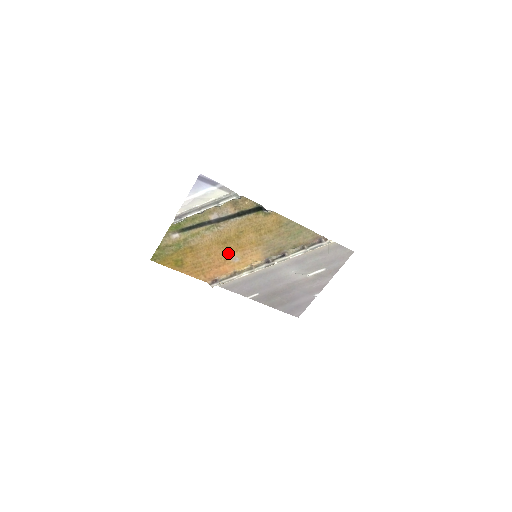
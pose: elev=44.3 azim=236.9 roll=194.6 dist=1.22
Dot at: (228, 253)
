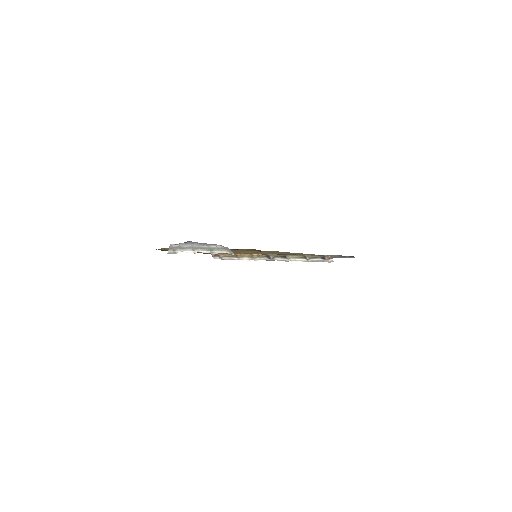
Dot at: occluded
